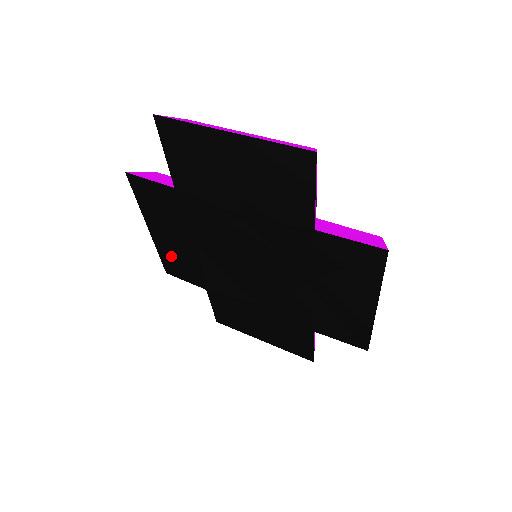
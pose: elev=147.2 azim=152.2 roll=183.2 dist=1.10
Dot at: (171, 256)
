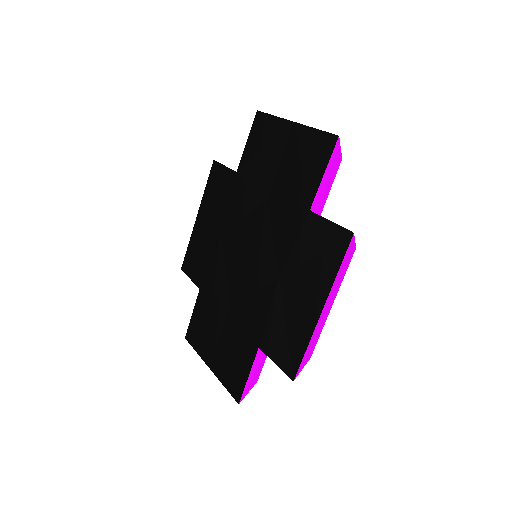
Dot at: (196, 248)
